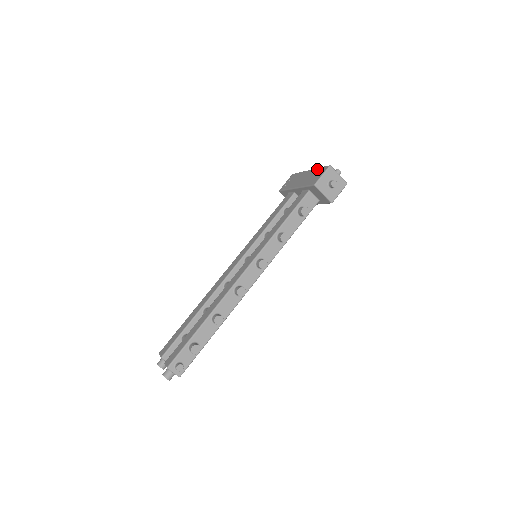
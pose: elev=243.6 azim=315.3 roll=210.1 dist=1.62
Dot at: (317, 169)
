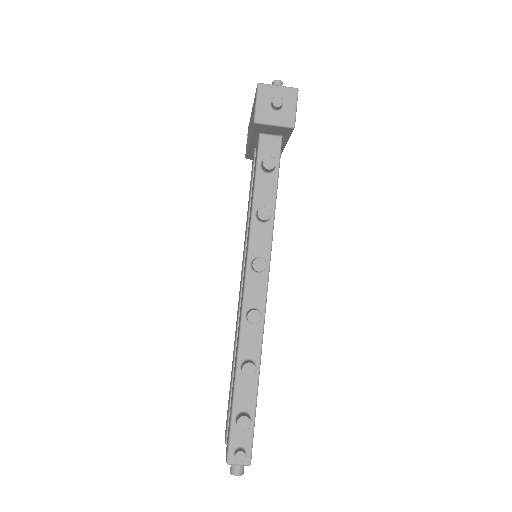
Dot at: occluded
